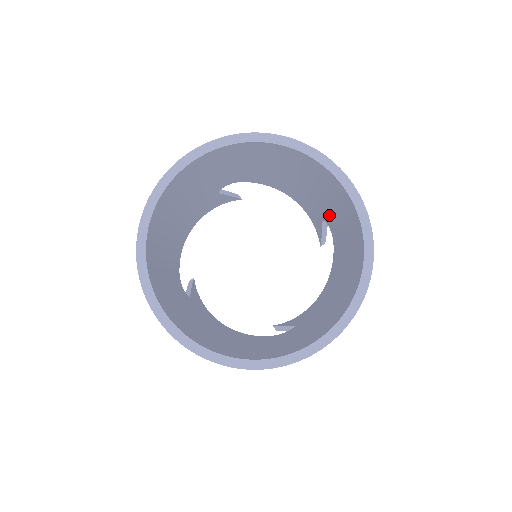
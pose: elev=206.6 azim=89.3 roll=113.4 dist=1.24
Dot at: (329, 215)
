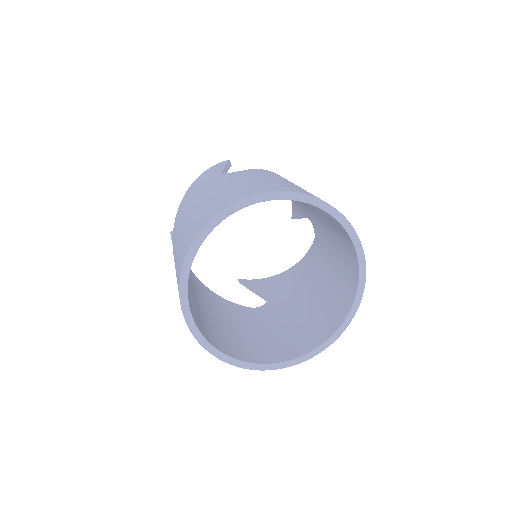
Dot at: (321, 228)
